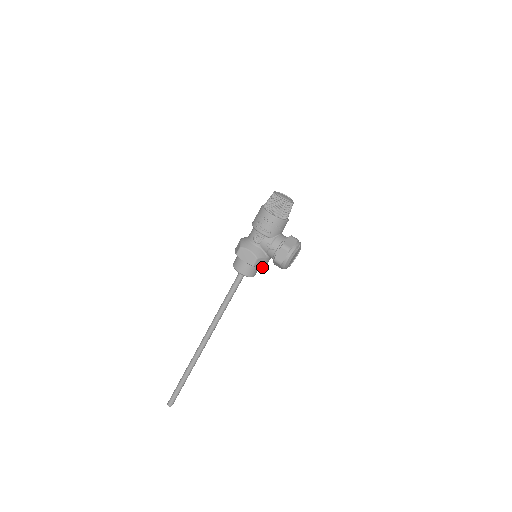
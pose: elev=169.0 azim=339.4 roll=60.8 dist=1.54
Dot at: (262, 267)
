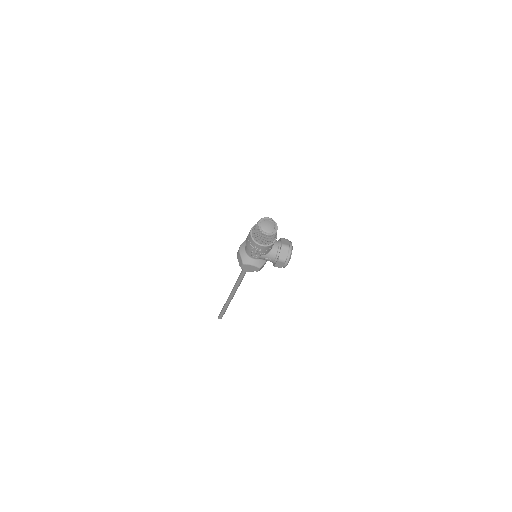
Dot at: occluded
